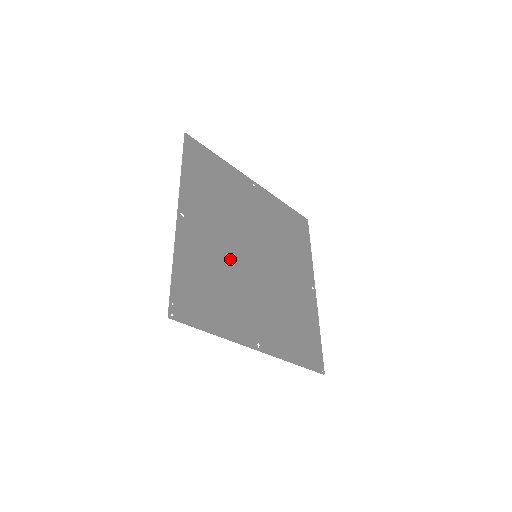
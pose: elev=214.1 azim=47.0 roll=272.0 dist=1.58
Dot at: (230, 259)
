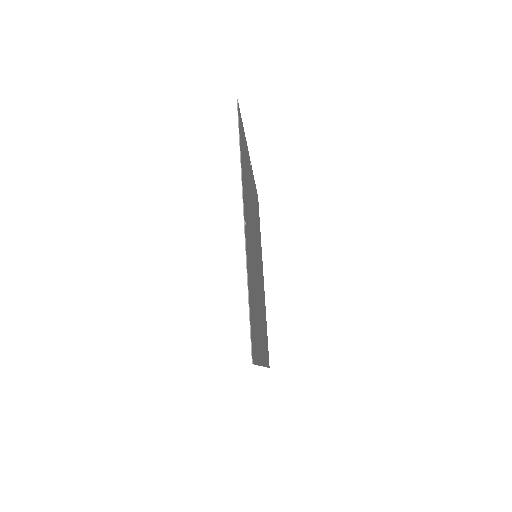
Dot at: occluded
